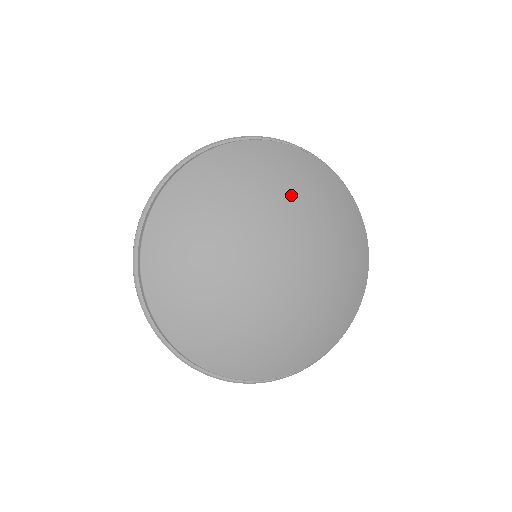
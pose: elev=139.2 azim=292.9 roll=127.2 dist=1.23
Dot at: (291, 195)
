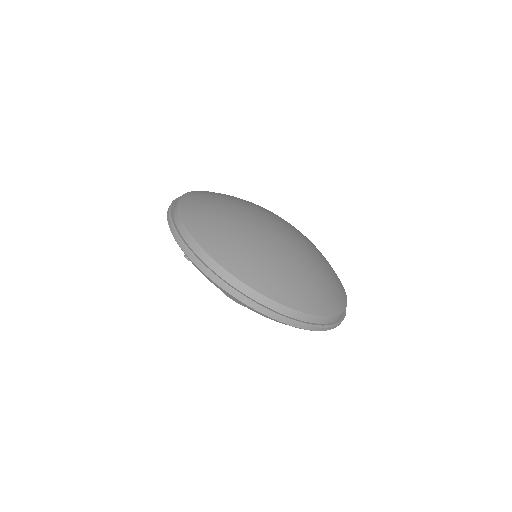
Dot at: (241, 201)
